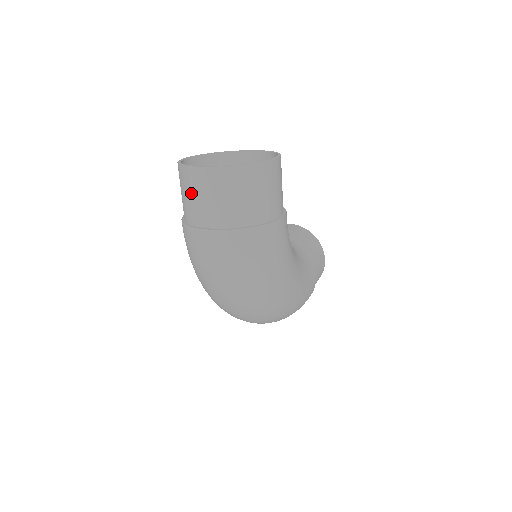
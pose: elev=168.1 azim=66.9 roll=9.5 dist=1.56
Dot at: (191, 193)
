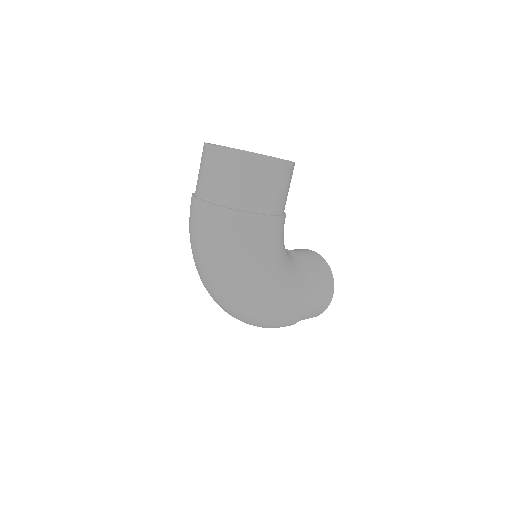
Dot at: (202, 167)
